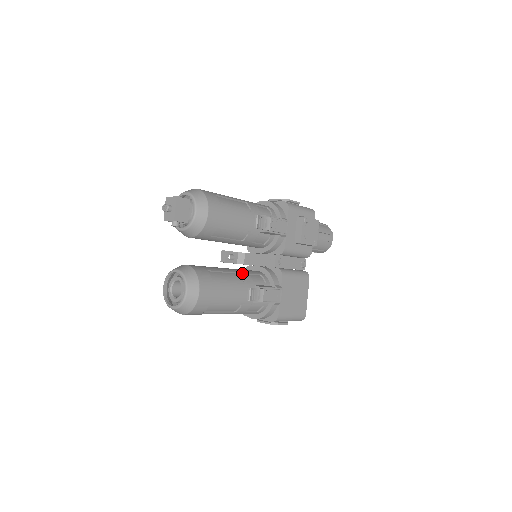
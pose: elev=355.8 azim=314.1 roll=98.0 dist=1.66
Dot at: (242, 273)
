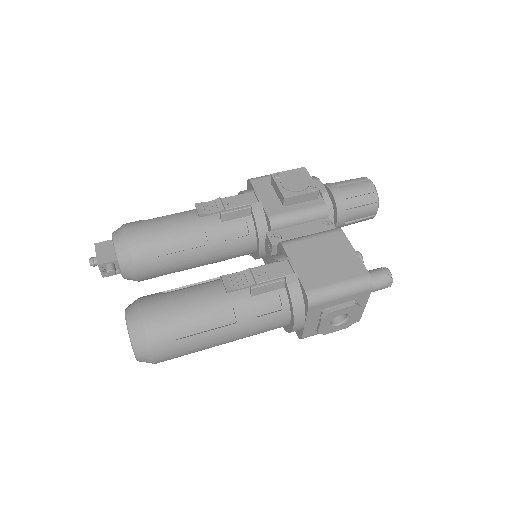
Dot at: occluded
